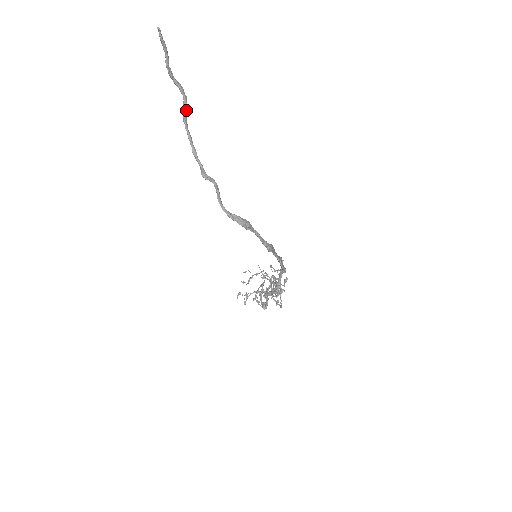
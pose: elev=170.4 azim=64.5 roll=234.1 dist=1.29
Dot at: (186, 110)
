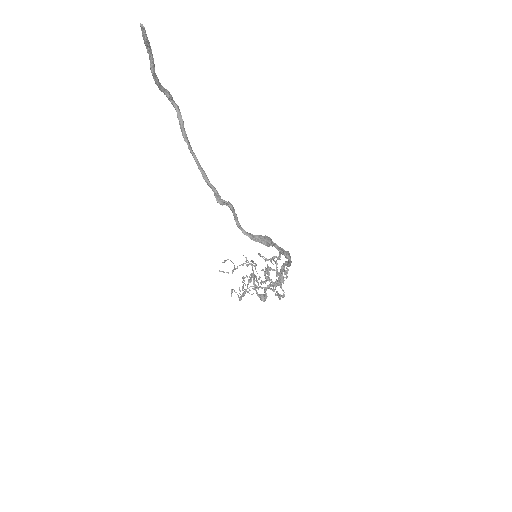
Dot at: (183, 124)
